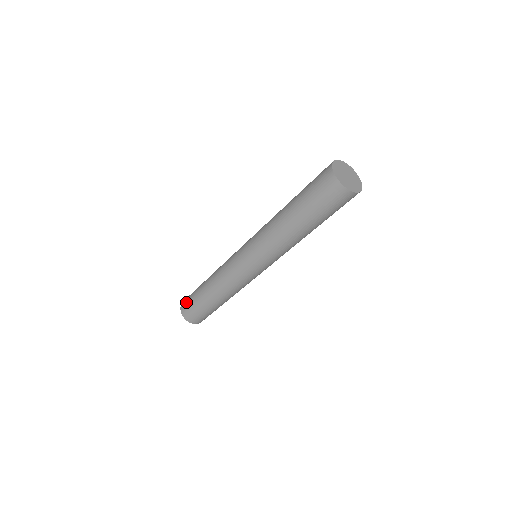
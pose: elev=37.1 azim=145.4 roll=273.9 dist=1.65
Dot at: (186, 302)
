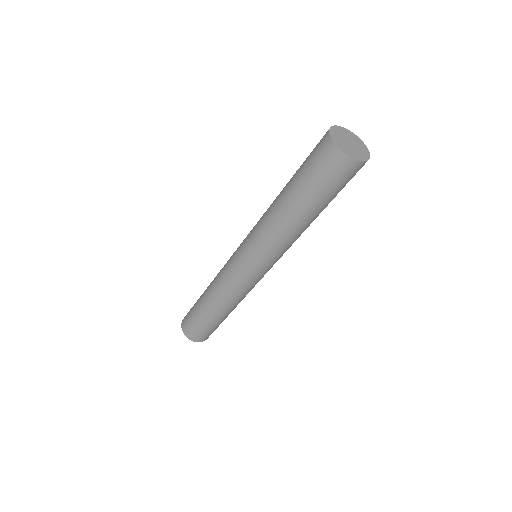
Dot at: (186, 317)
